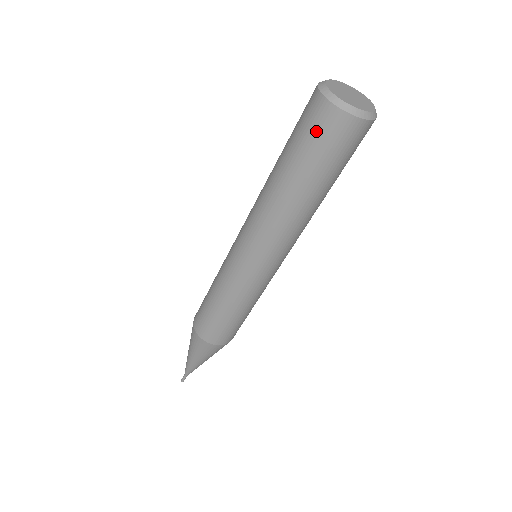
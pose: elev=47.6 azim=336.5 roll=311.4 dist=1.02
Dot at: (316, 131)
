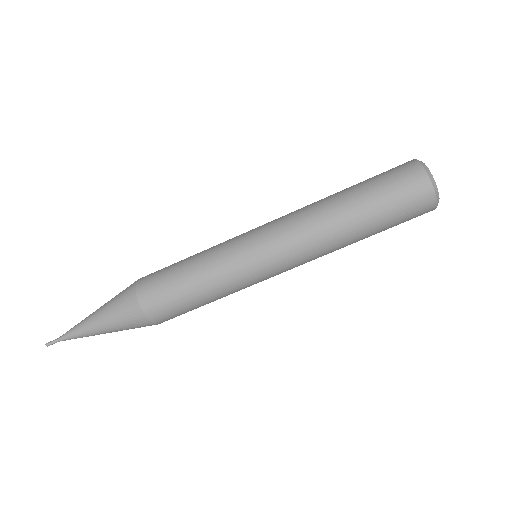
Dot at: (405, 190)
